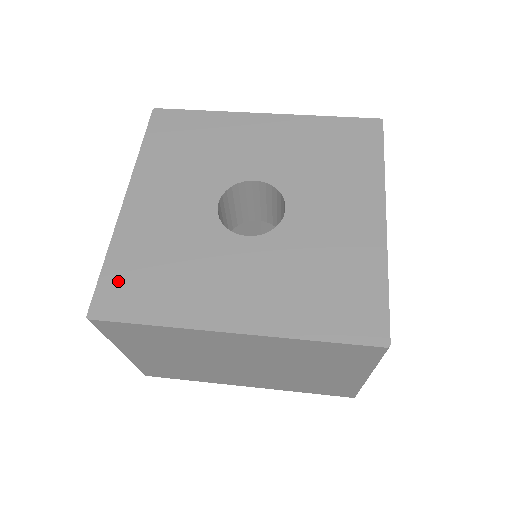
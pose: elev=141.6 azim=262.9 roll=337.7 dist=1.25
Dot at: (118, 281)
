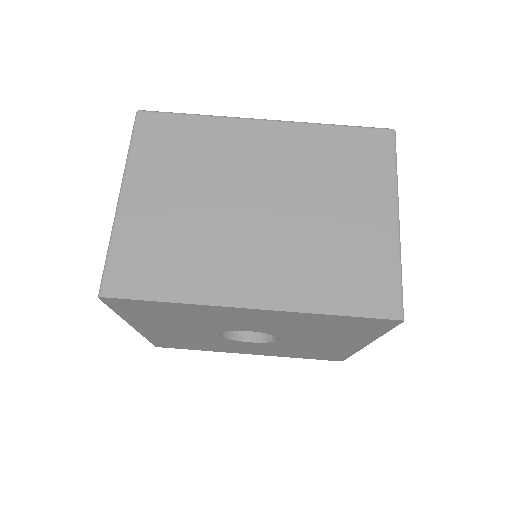
Dot at: (164, 343)
